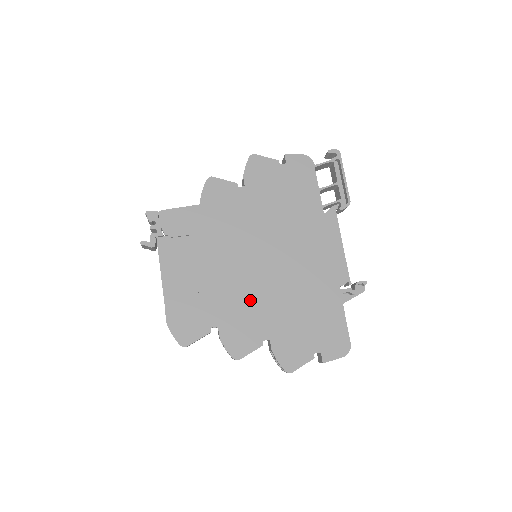
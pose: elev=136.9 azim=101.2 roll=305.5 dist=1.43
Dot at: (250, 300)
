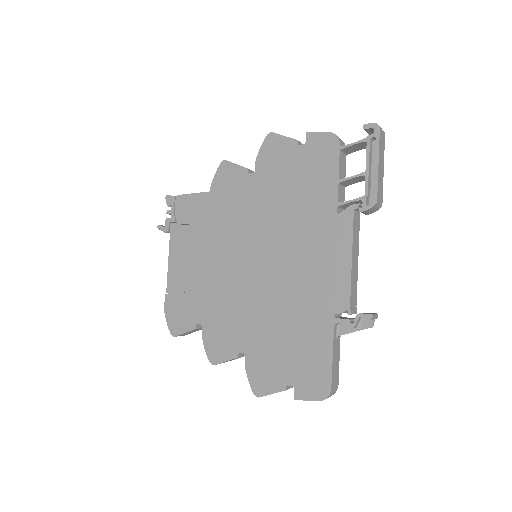
Dot at: (235, 305)
